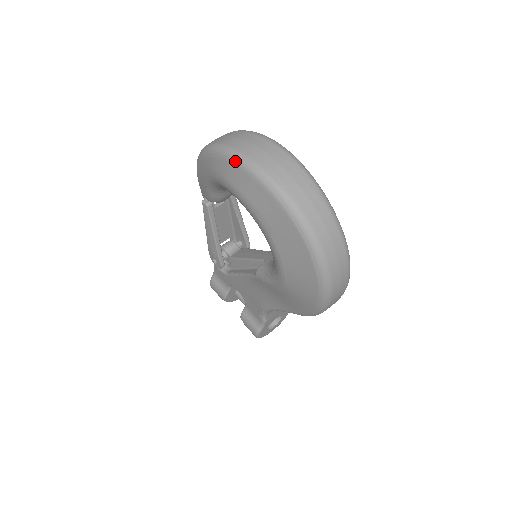
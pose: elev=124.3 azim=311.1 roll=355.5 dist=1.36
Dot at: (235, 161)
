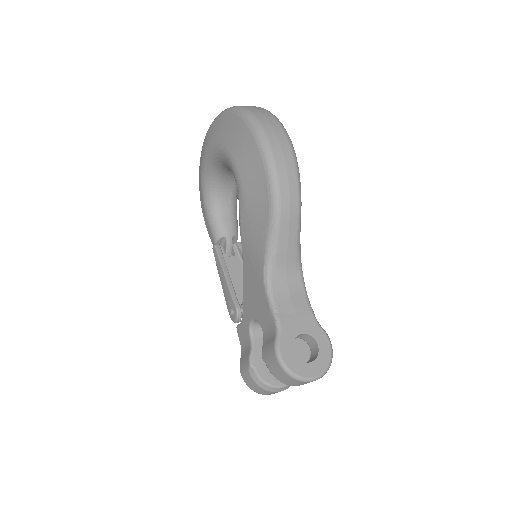
Dot at: occluded
